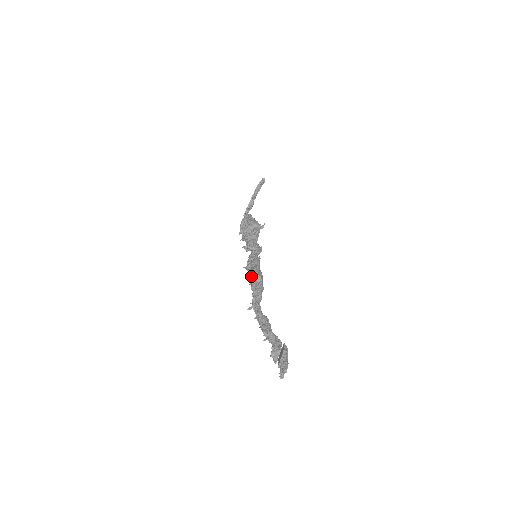
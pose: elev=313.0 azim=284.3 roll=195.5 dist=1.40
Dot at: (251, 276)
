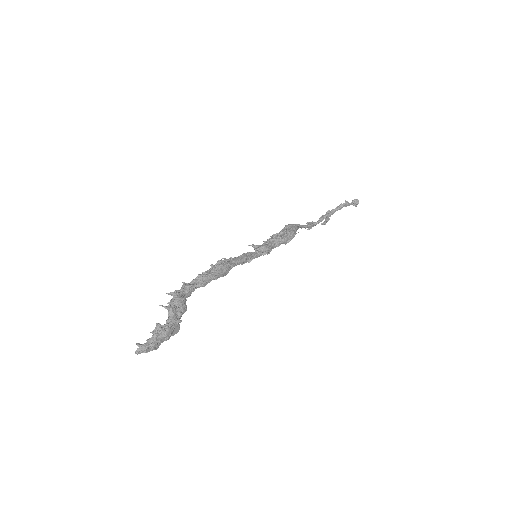
Dot at: (216, 264)
